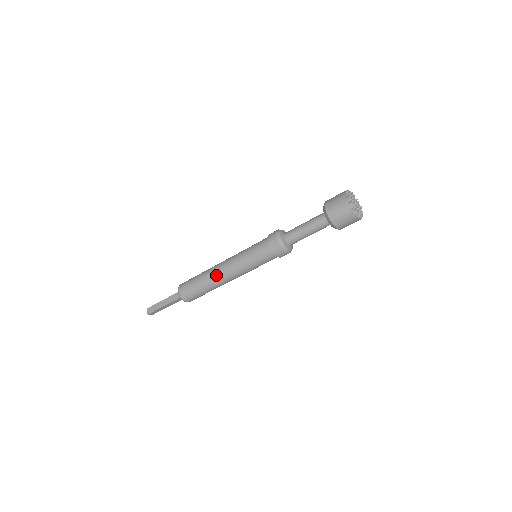
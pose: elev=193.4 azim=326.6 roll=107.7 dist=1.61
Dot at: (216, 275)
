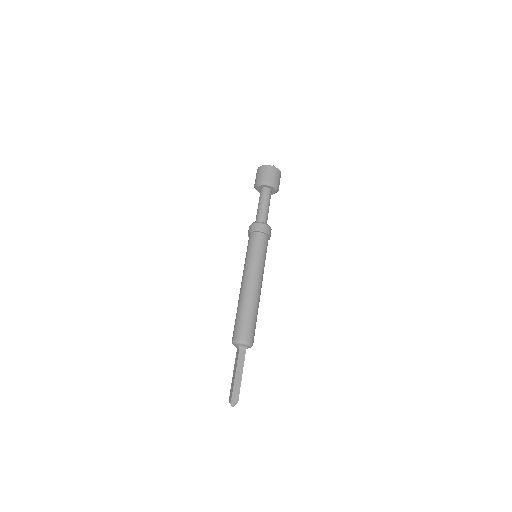
Dot at: (242, 292)
